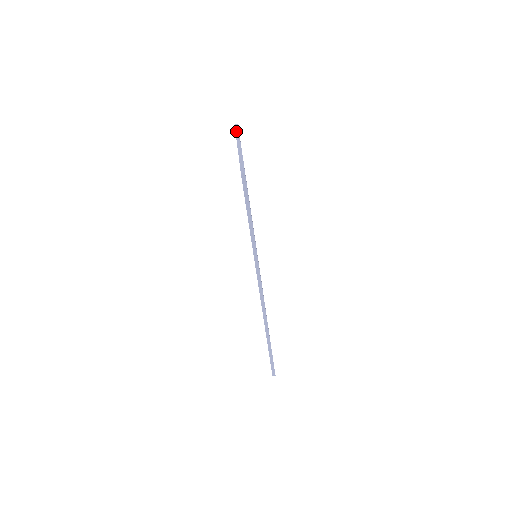
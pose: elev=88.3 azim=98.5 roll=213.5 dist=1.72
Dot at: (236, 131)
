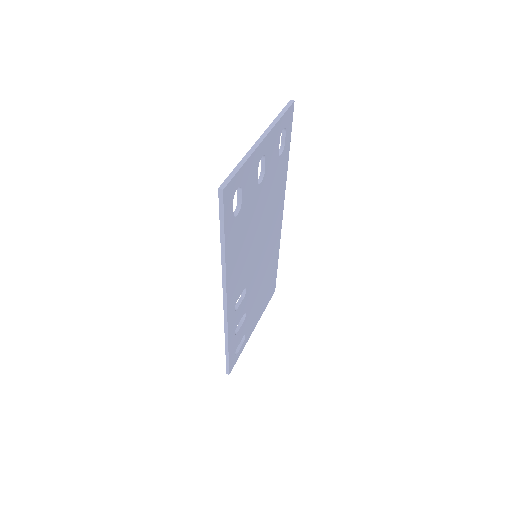
Dot at: (280, 113)
